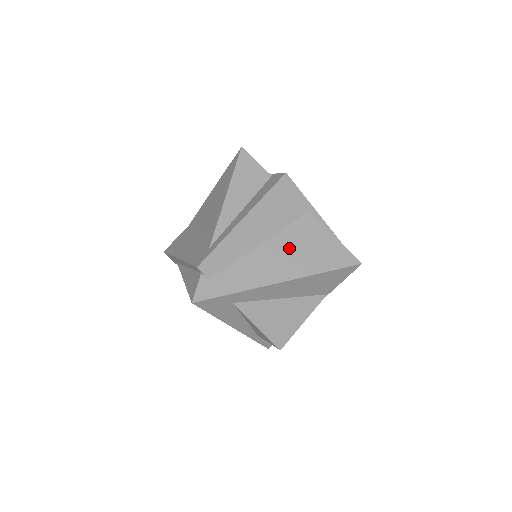
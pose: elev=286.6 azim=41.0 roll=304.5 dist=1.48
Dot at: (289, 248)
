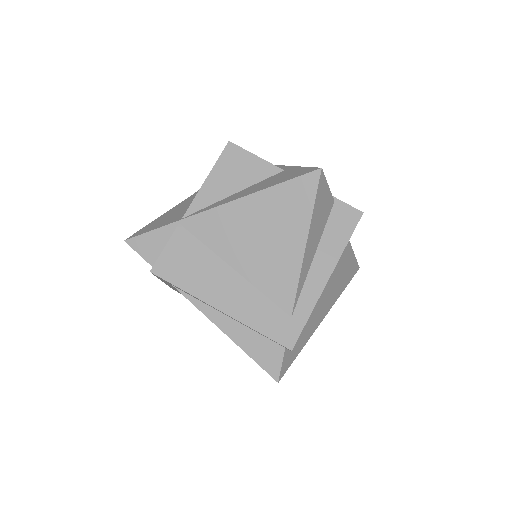
Dot at: (333, 280)
